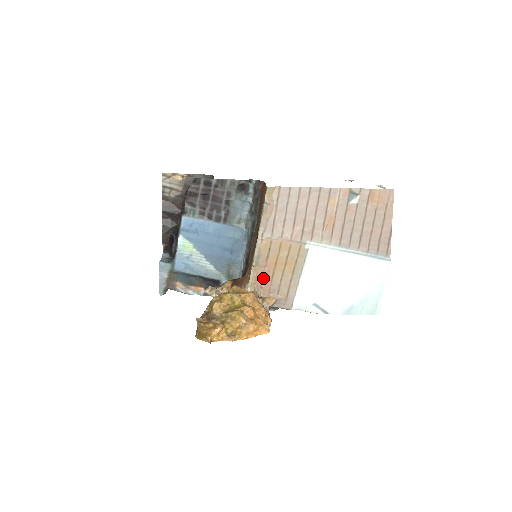
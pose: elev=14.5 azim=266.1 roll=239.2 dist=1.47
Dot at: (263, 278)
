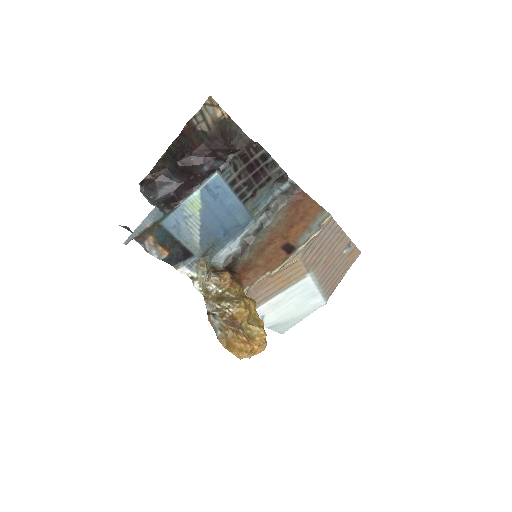
Dot at: (259, 285)
